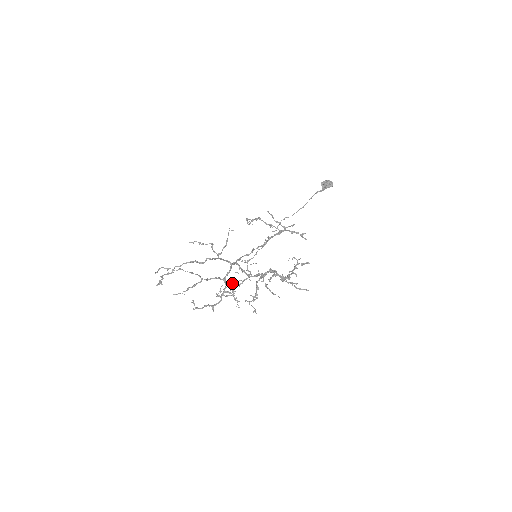
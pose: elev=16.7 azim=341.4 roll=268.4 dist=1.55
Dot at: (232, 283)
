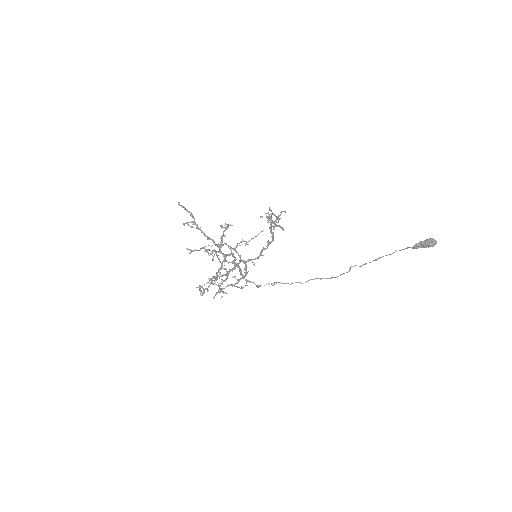
Dot at: (239, 287)
